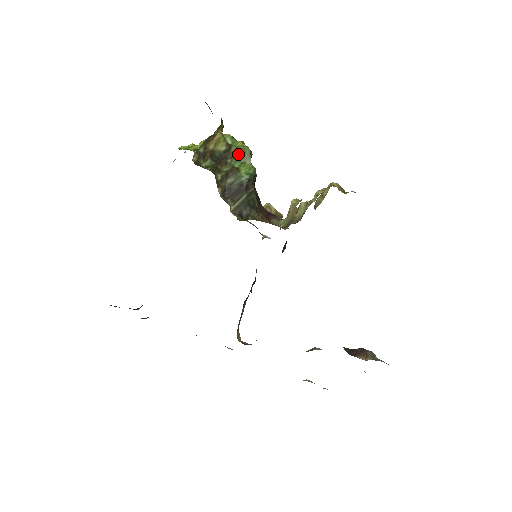
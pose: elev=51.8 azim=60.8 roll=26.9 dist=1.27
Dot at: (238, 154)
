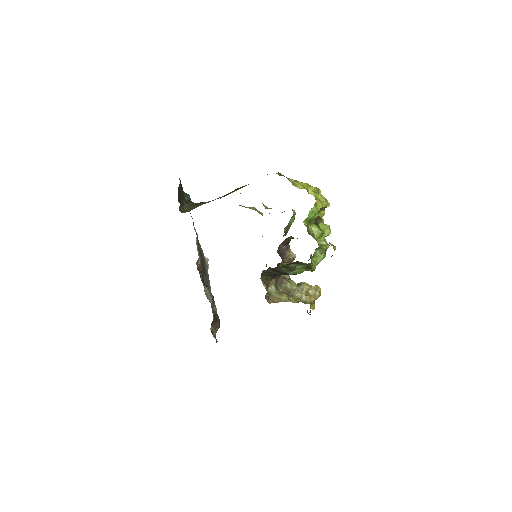
Dot at: (307, 266)
